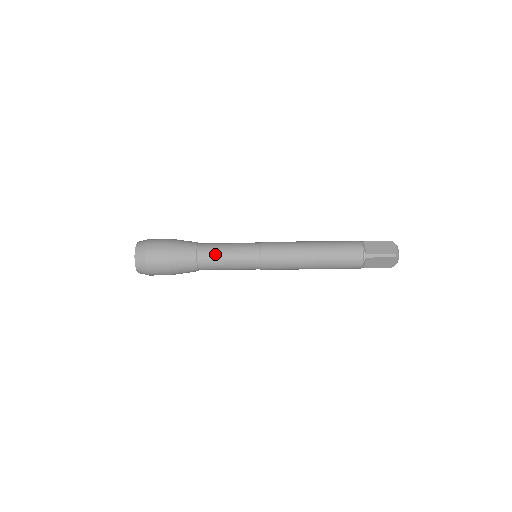
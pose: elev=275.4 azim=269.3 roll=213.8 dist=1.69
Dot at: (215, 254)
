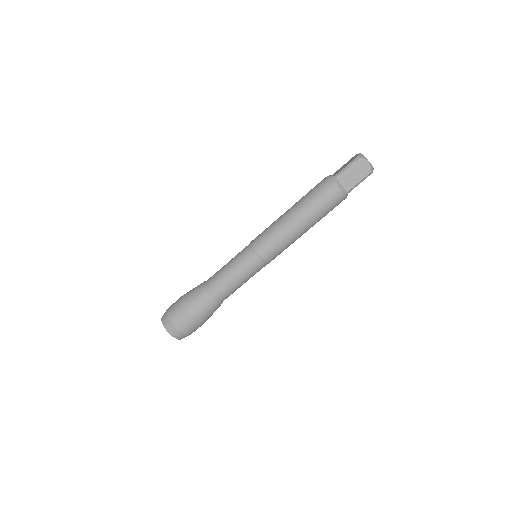
Dot at: (218, 274)
